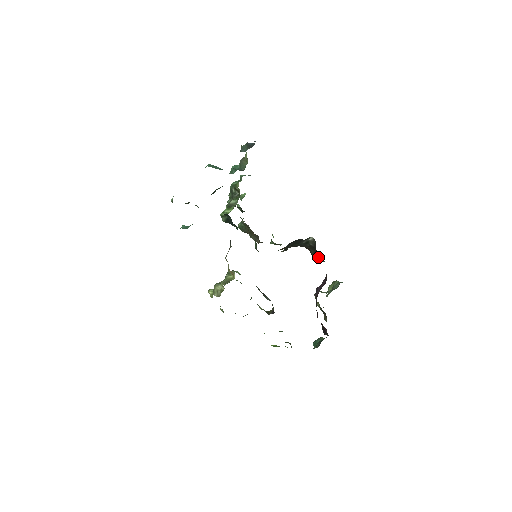
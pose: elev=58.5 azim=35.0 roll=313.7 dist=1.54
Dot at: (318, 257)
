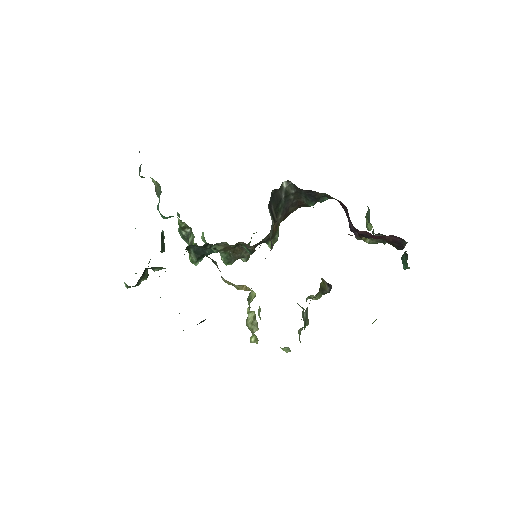
Dot at: (312, 195)
